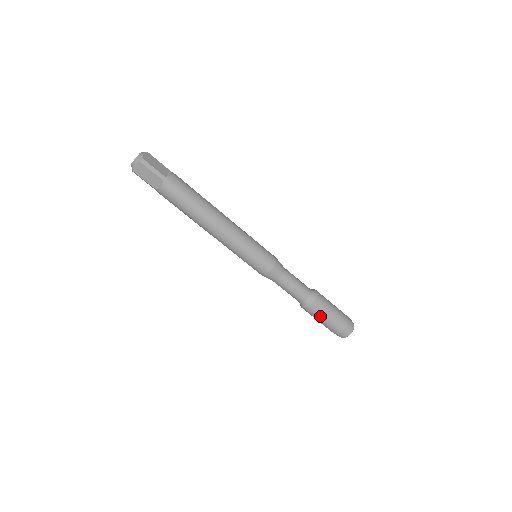
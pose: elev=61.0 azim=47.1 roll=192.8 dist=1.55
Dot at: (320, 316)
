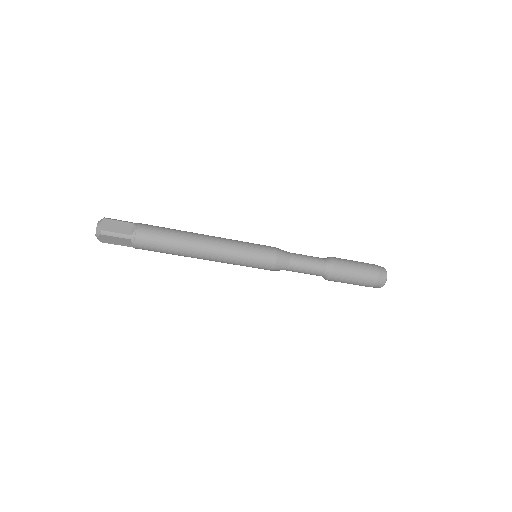
Dot at: (346, 281)
